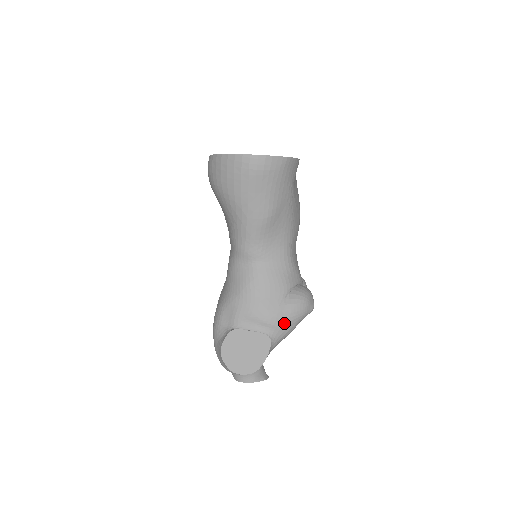
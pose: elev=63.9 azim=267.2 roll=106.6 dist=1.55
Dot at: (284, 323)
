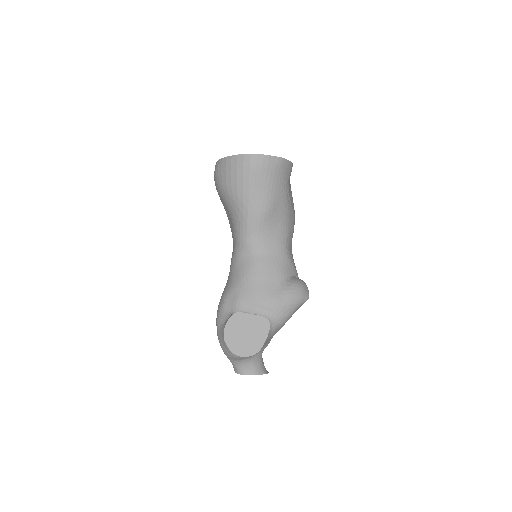
Dot at: (282, 307)
